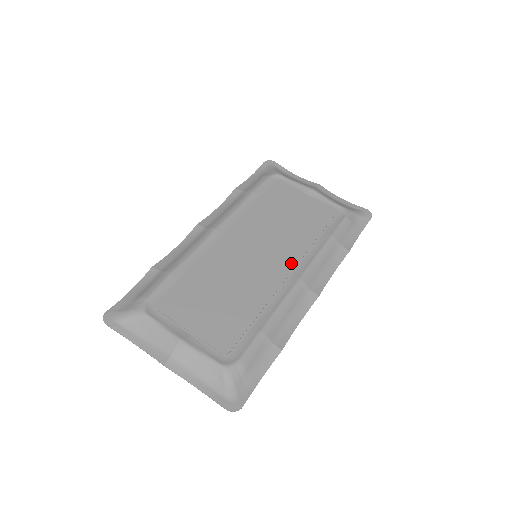
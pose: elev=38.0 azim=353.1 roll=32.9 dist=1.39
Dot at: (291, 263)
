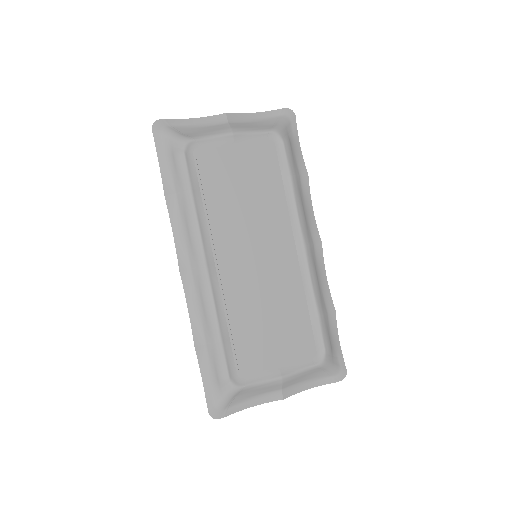
Dot at: (287, 237)
